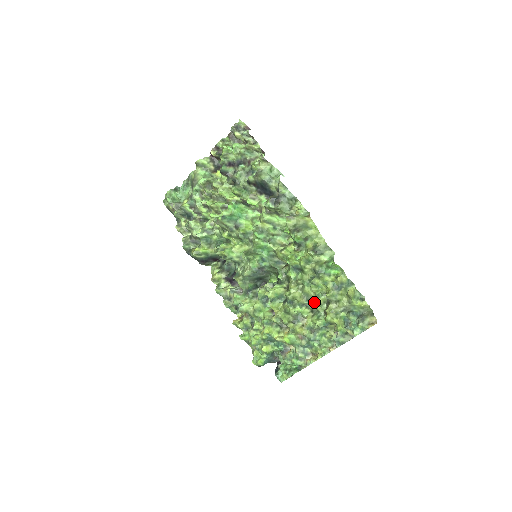
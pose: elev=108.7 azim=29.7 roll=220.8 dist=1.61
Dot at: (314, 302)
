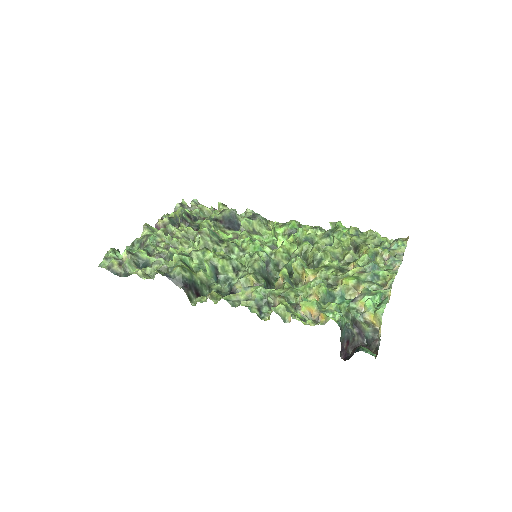
Dot at: (345, 253)
